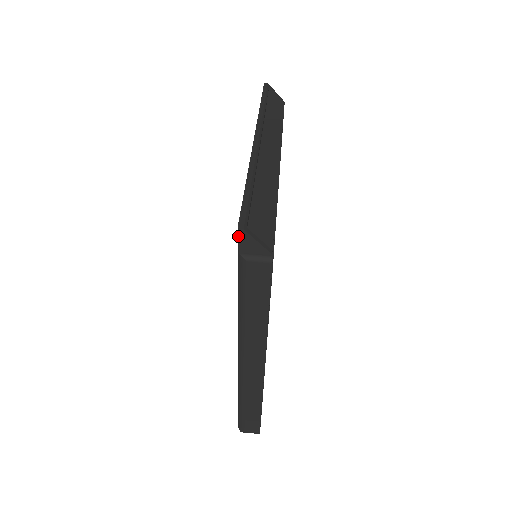
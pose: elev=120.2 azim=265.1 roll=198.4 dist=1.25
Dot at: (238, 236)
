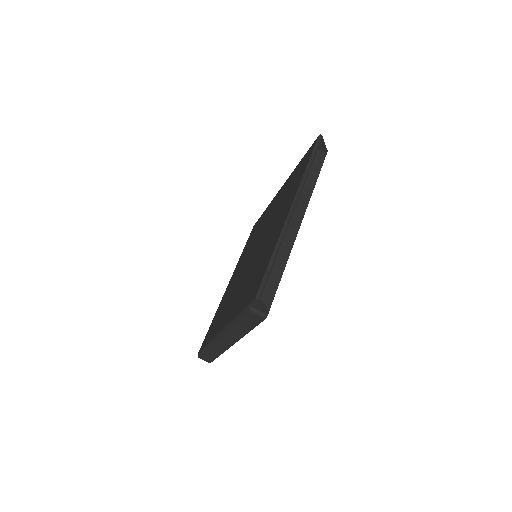
Dot at: (253, 300)
